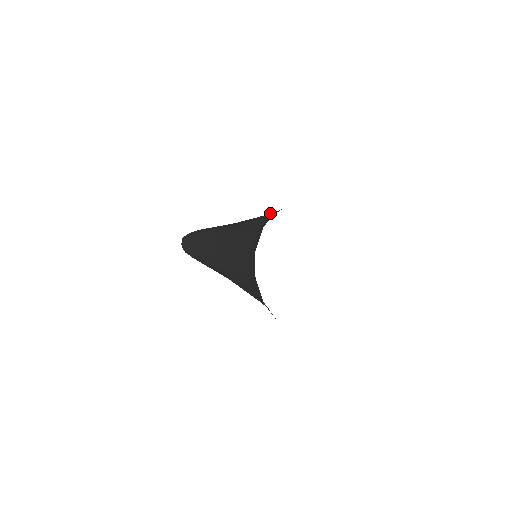
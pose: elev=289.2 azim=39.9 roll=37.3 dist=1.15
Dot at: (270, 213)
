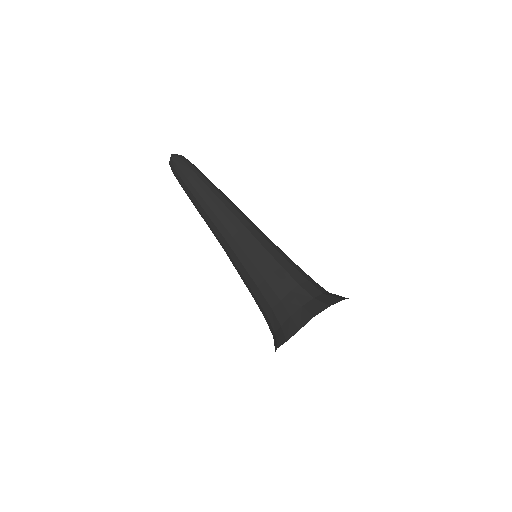
Dot at: (286, 270)
